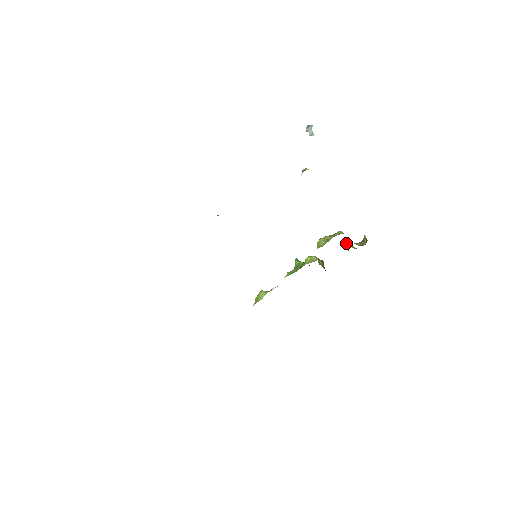
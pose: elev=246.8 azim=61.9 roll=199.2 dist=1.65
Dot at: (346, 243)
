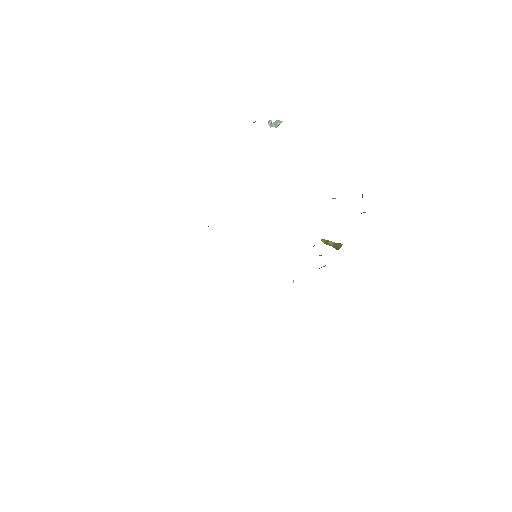
Dot at: occluded
